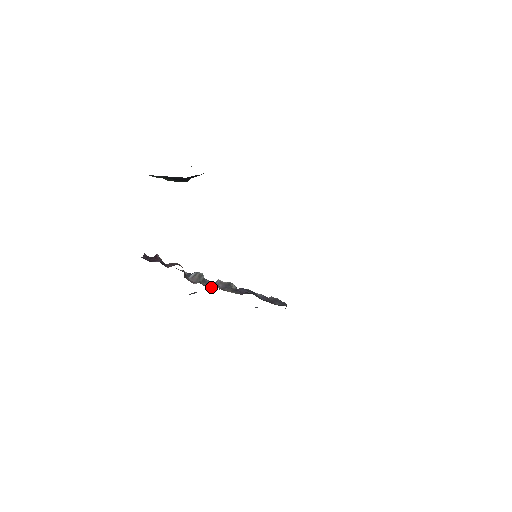
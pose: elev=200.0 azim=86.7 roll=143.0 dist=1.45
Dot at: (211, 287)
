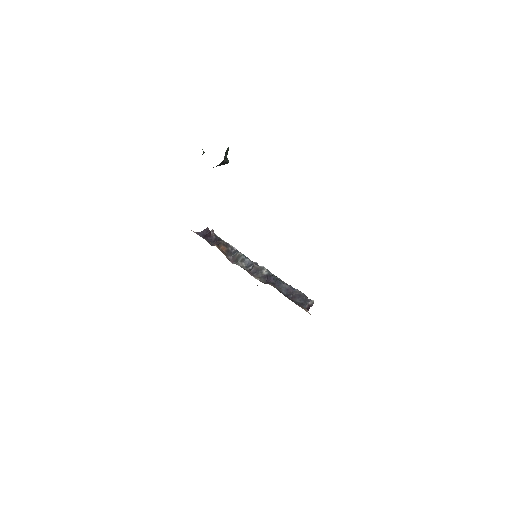
Dot at: (247, 268)
